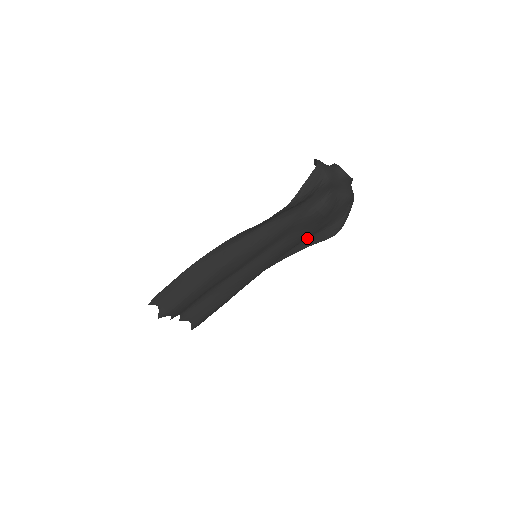
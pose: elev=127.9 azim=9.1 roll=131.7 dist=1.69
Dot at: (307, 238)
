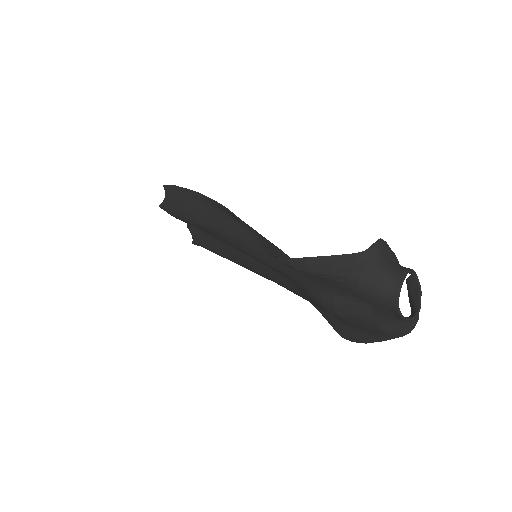
Dot at: occluded
